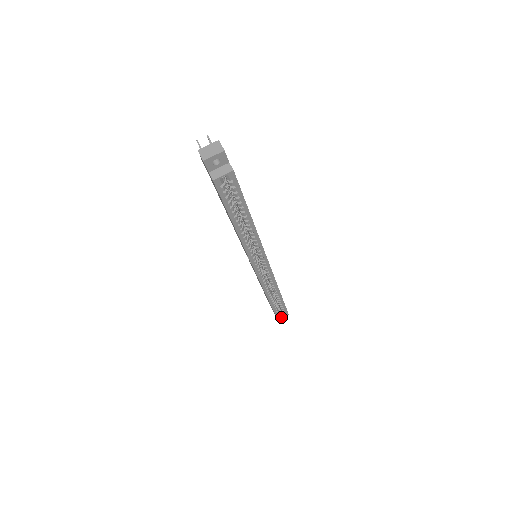
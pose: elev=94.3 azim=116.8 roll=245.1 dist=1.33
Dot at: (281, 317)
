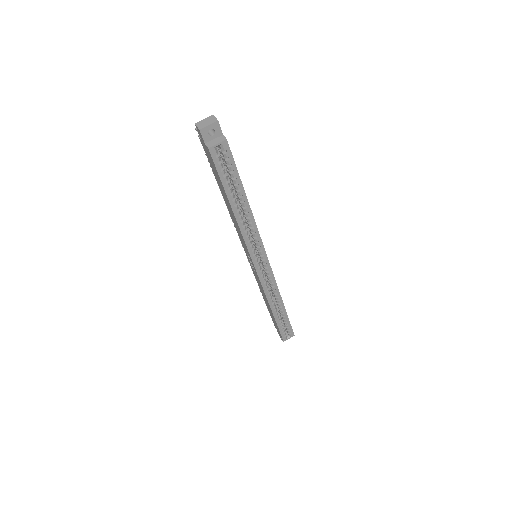
Dot at: (287, 338)
